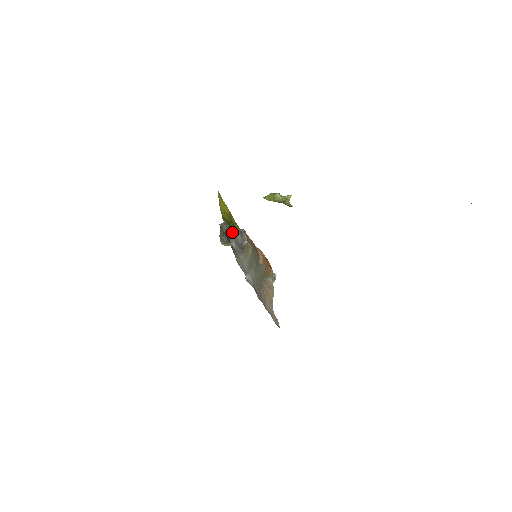
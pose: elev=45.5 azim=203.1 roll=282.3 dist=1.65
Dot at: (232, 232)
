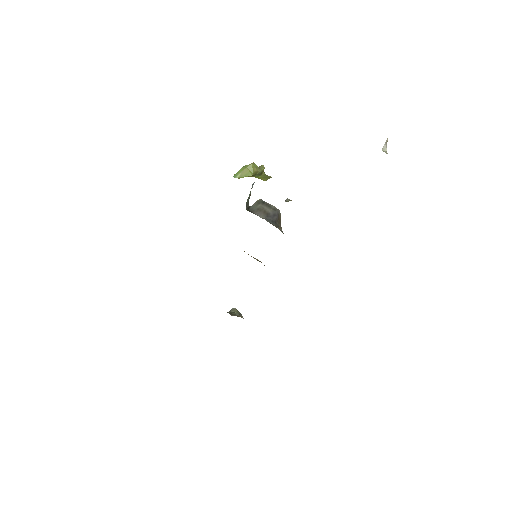
Dot at: (250, 207)
